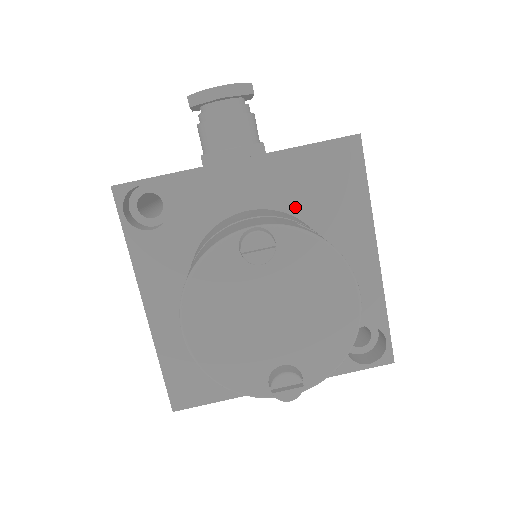
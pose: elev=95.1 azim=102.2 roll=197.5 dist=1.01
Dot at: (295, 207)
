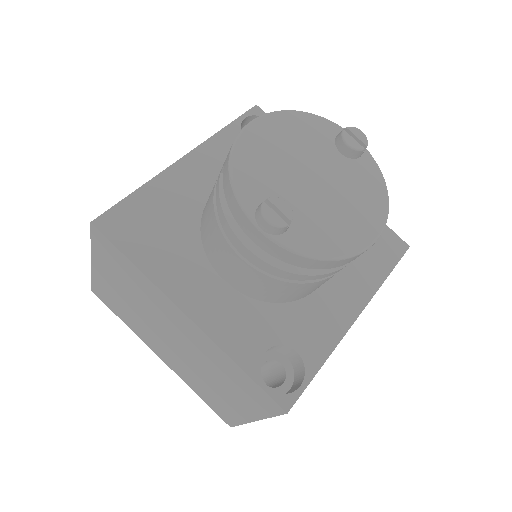
Dot at: occluded
